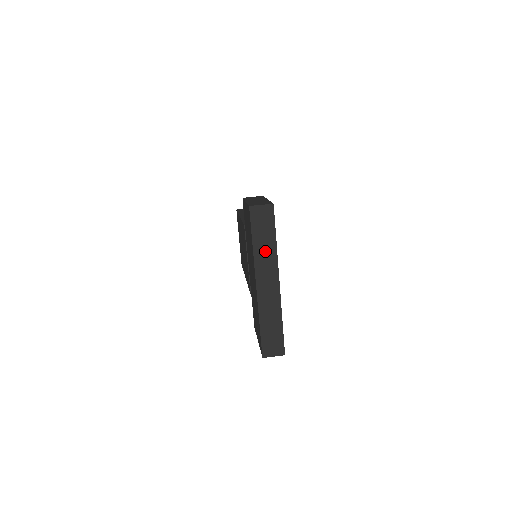
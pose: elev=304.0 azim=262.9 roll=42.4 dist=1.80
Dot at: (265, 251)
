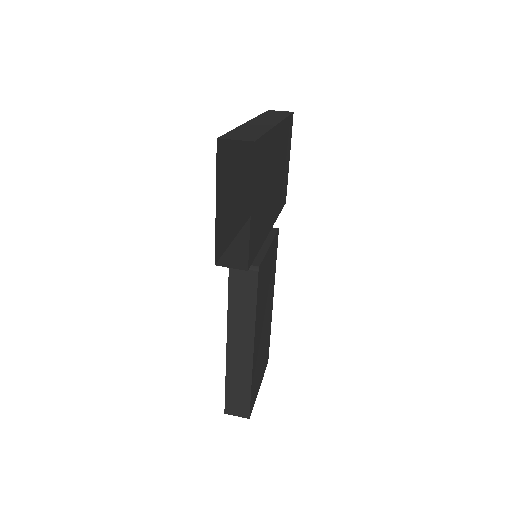
Dot at: (271, 117)
